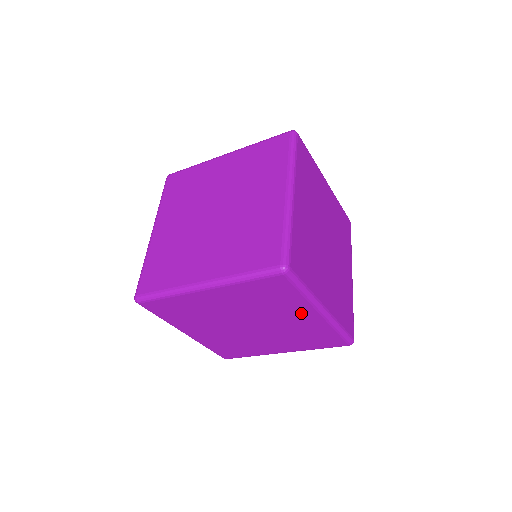
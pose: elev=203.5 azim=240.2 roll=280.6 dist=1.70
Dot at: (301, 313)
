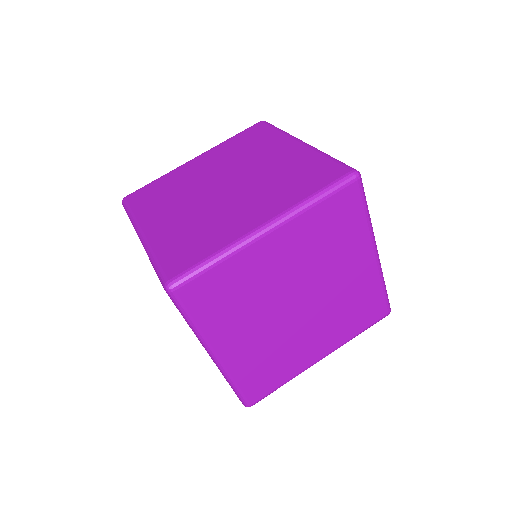
Dot at: occluded
